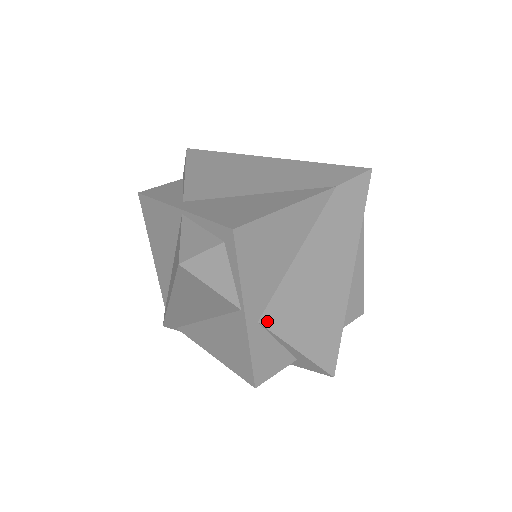
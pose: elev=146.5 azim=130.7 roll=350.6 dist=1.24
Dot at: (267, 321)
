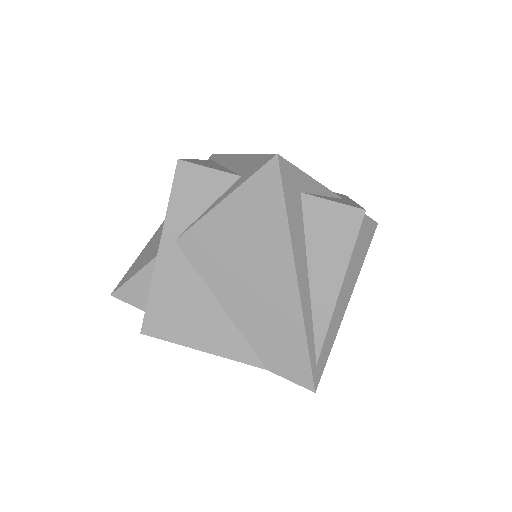
Dot at: occluded
